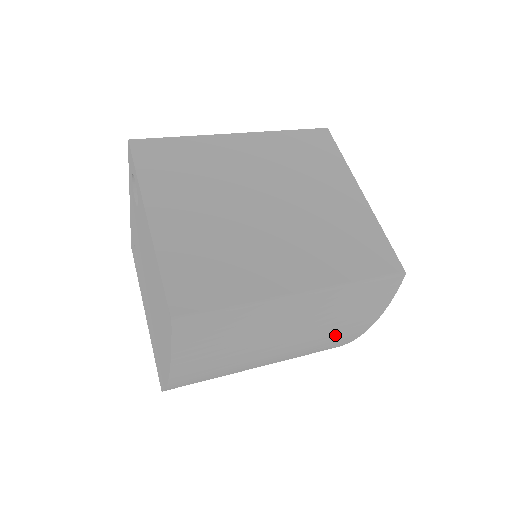
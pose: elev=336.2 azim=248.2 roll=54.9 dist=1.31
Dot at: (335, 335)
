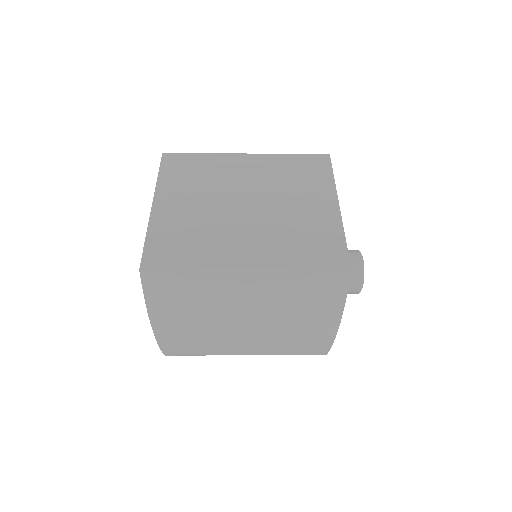
Dot at: (301, 327)
